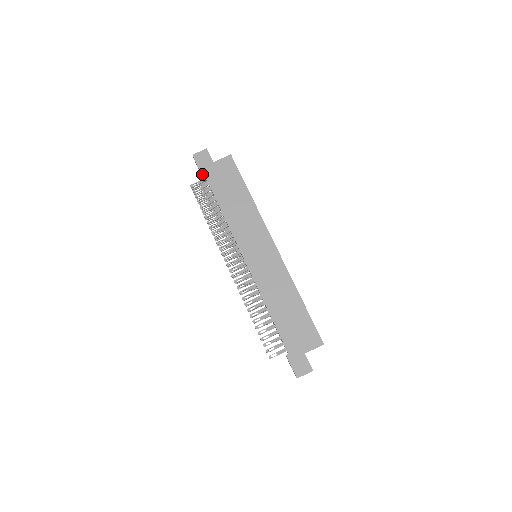
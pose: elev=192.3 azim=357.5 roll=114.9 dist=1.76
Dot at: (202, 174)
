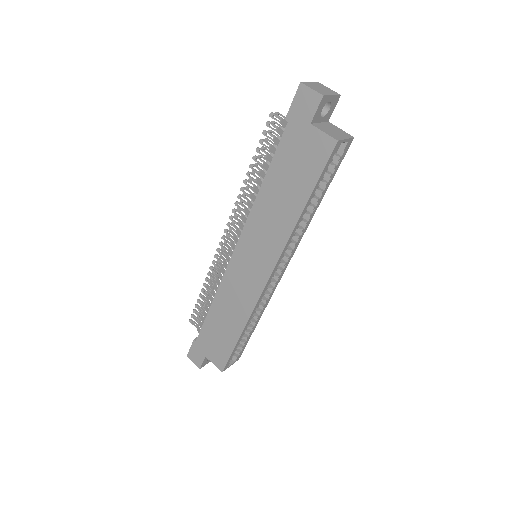
Dot at: (289, 119)
